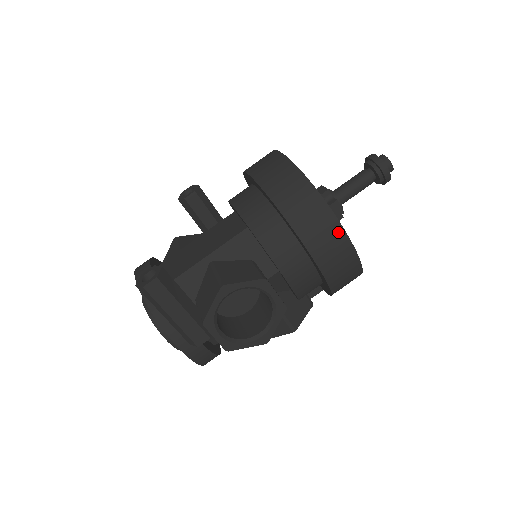
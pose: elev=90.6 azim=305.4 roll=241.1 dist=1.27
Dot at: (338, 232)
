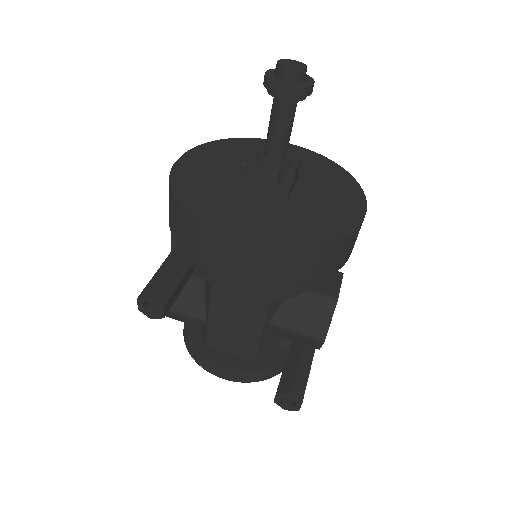
Dot at: occluded
